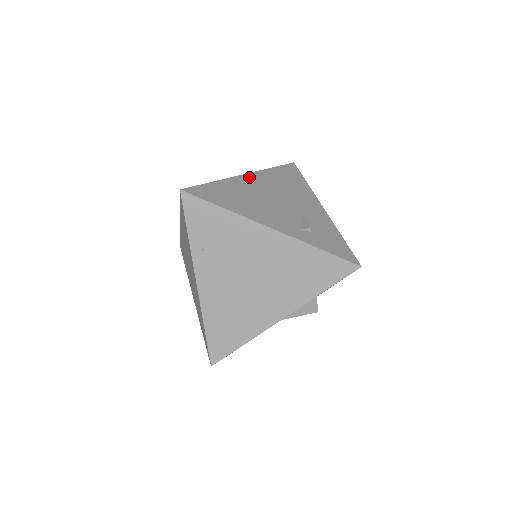
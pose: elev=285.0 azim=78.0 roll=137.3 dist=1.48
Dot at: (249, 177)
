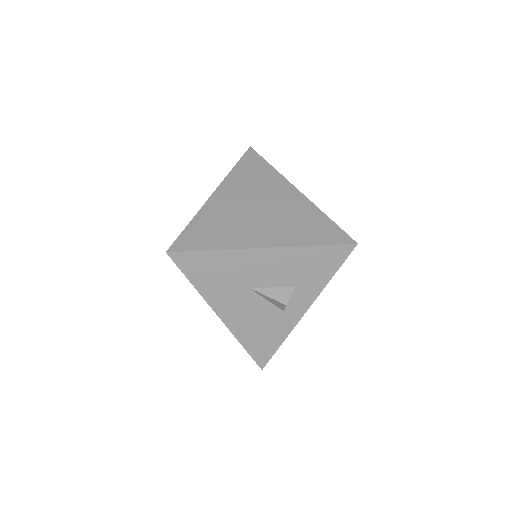
Dot at: occluded
